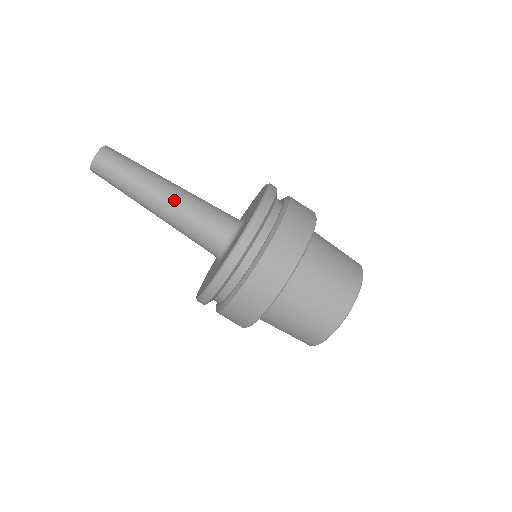
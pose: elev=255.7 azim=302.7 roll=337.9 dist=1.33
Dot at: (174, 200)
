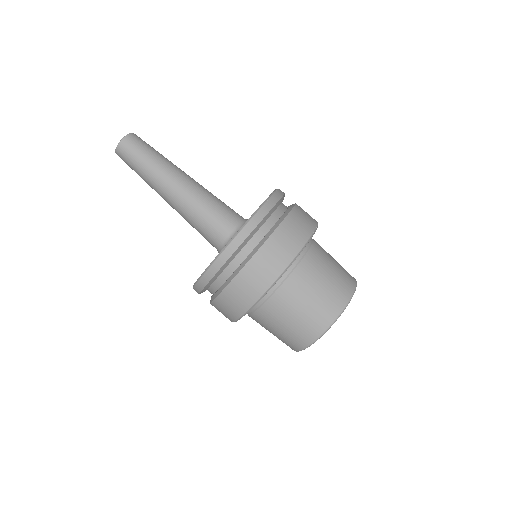
Dot at: (191, 186)
